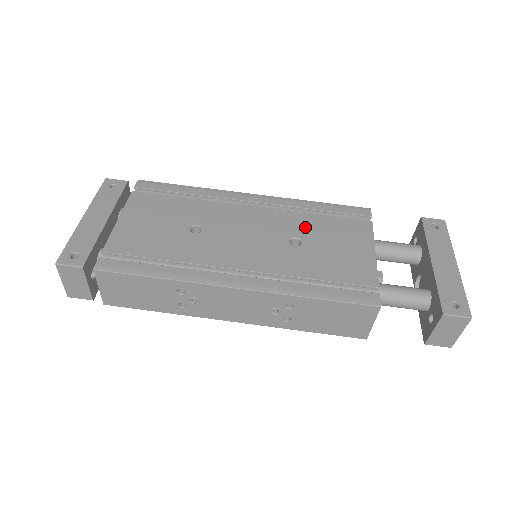
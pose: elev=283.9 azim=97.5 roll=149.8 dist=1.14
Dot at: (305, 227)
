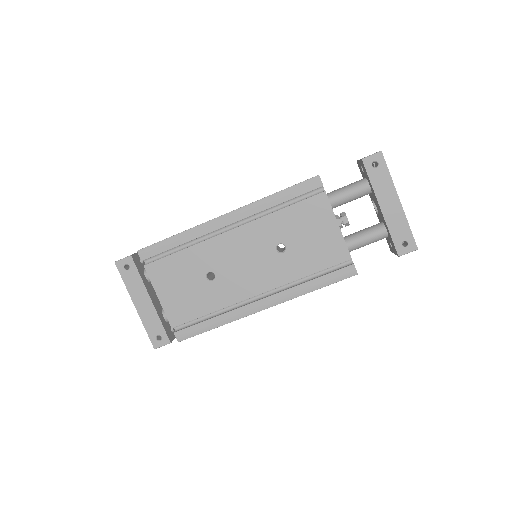
Dot at: (280, 230)
